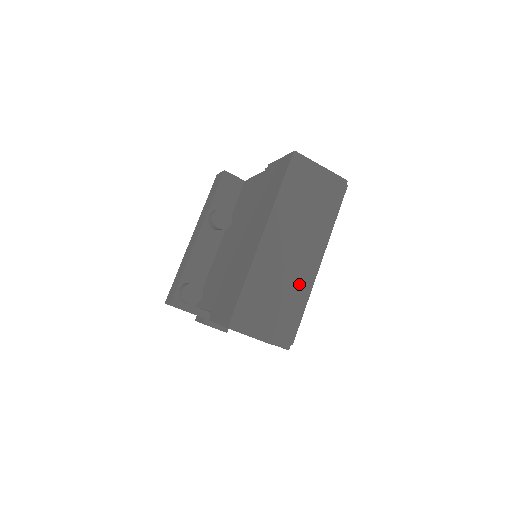
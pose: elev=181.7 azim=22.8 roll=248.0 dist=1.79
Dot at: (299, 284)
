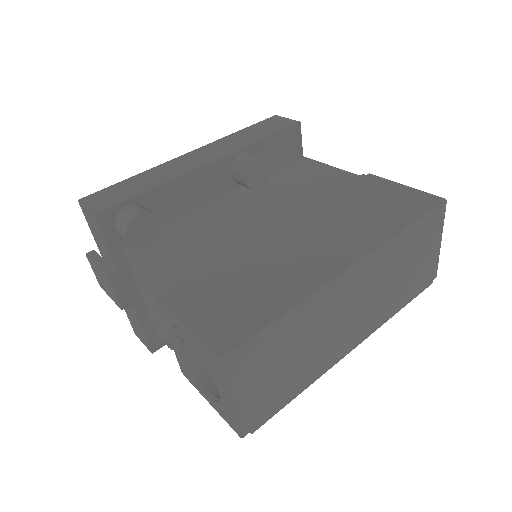
Dot at: (322, 358)
